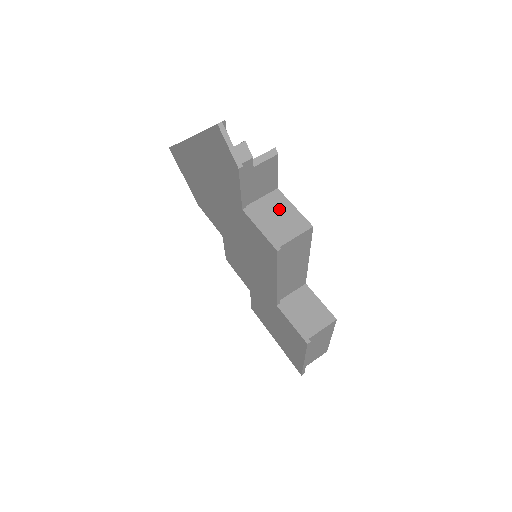
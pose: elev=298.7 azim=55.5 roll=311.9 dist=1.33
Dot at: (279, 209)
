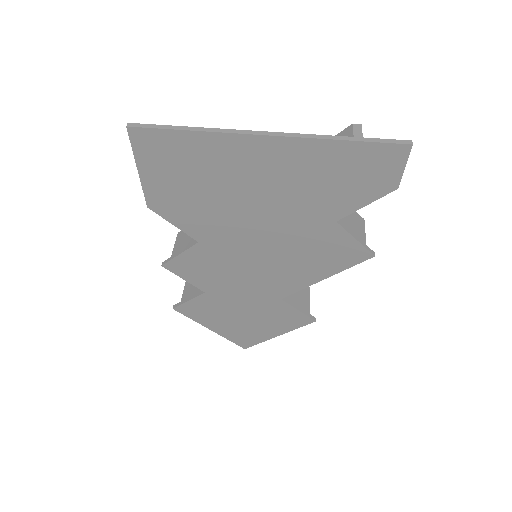
Dot at: occluded
